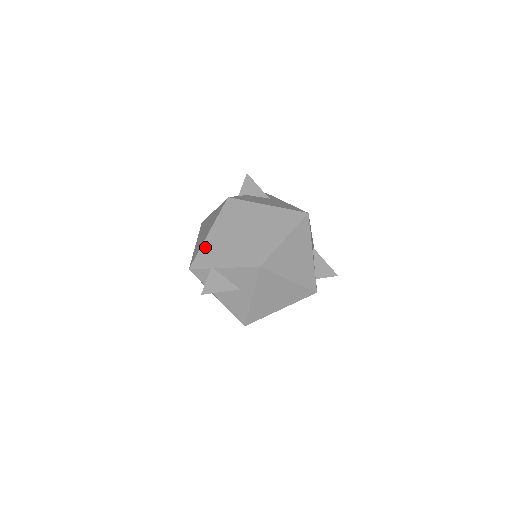
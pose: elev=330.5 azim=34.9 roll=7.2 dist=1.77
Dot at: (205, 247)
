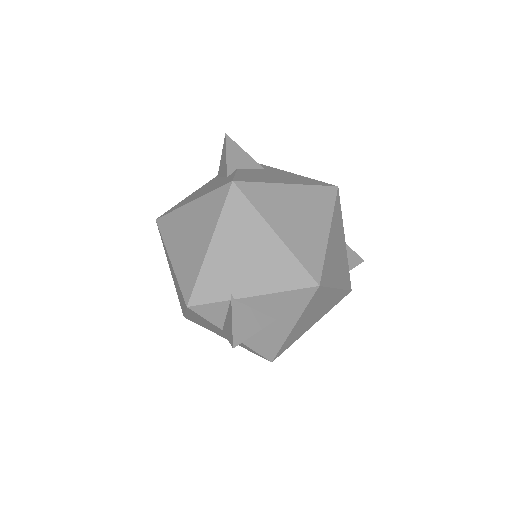
Dot at: (209, 267)
